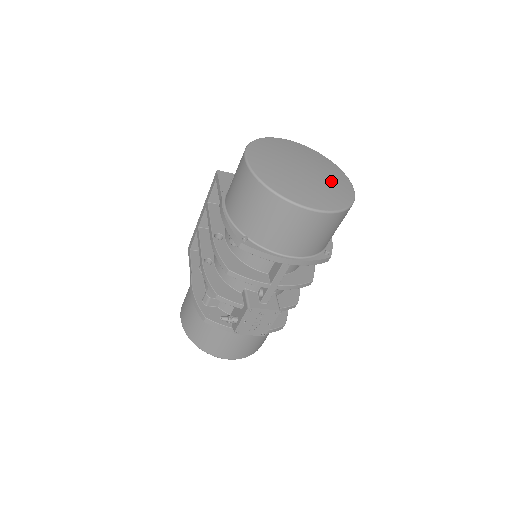
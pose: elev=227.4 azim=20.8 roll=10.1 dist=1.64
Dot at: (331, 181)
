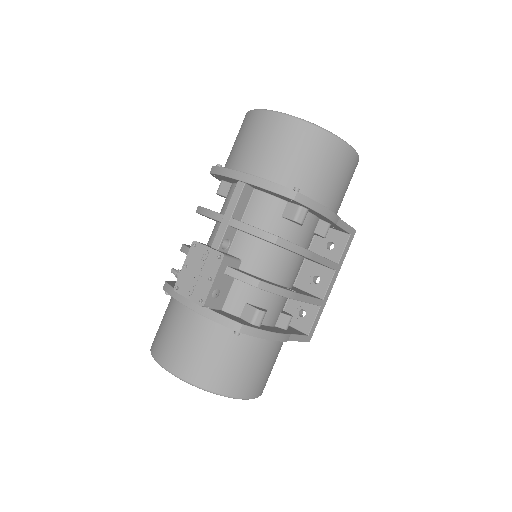
Dot at: occluded
